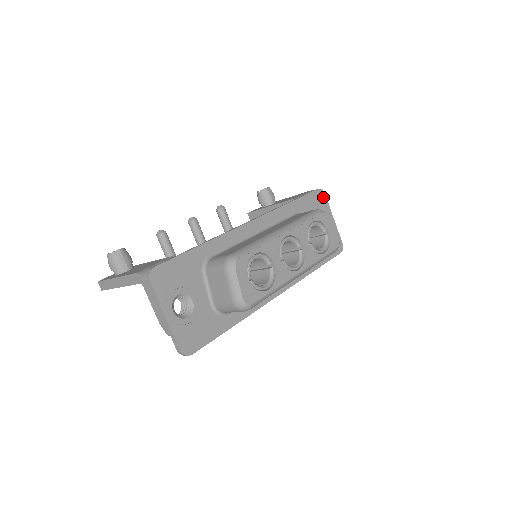
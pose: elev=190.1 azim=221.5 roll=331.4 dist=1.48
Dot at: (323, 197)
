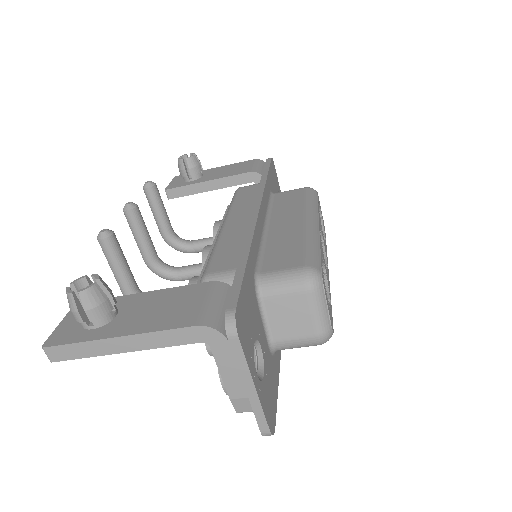
Dot at: (274, 168)
